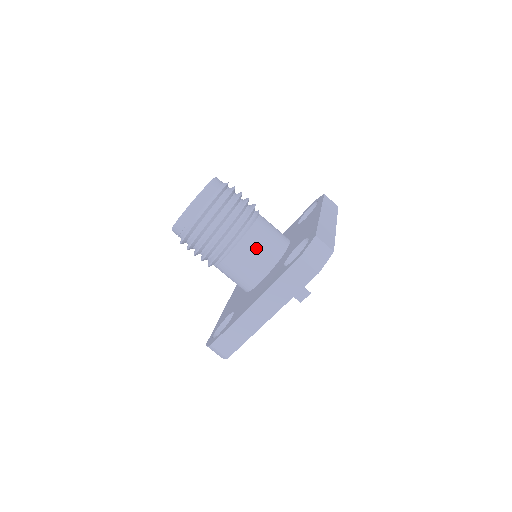
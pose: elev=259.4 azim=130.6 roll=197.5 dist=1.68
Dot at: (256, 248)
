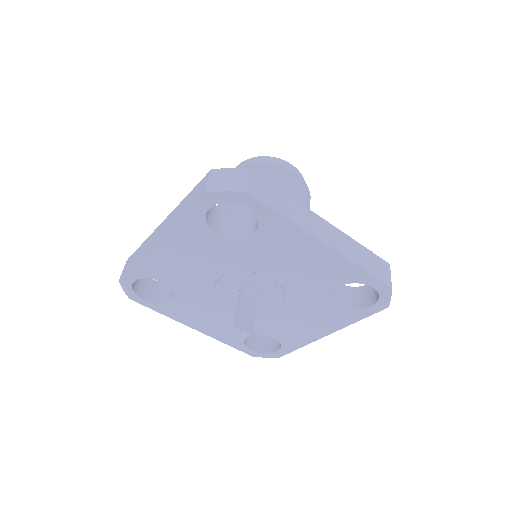
Dot at: occluded
